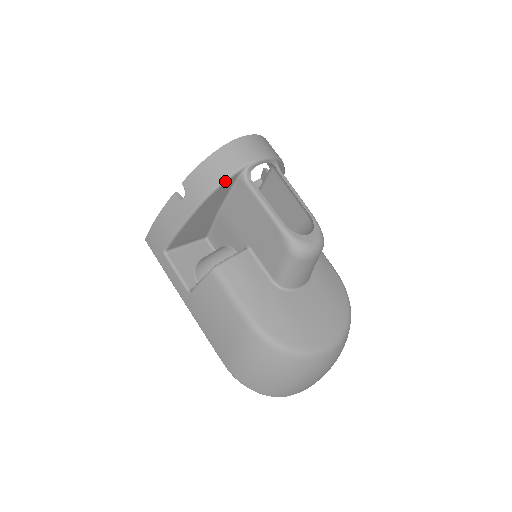
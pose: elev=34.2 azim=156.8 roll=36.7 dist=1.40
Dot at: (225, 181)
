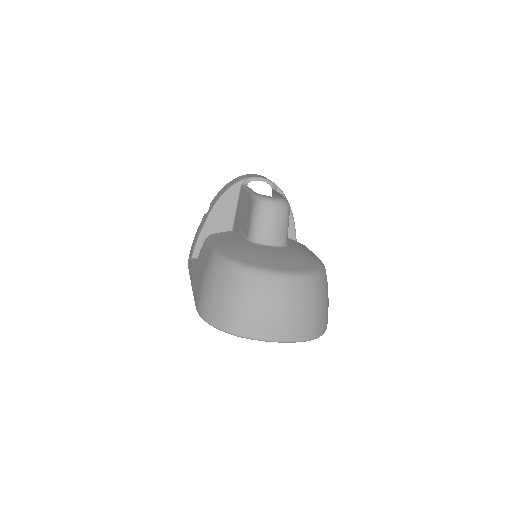
Dot at: (230, 188)
